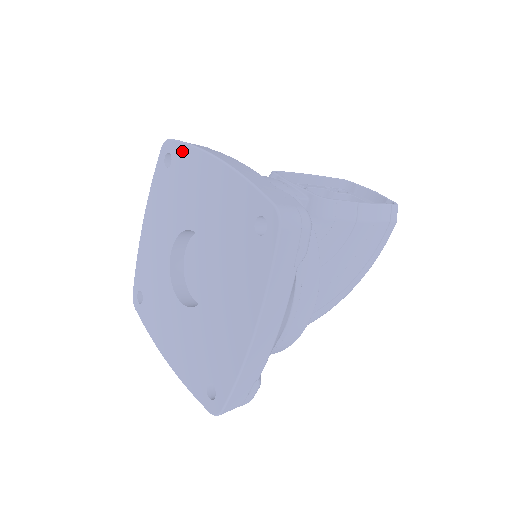
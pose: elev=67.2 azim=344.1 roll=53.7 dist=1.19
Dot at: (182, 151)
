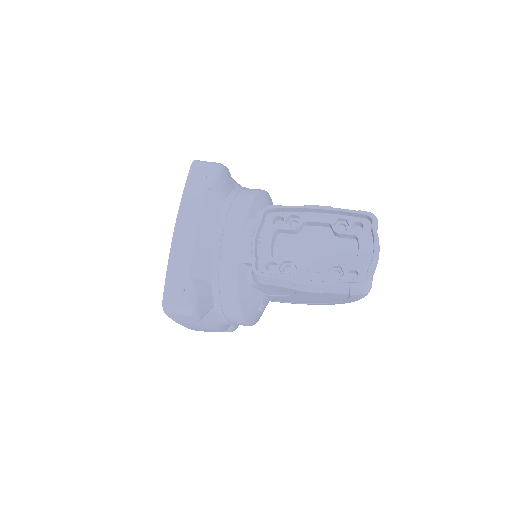
Dot at: occluded
